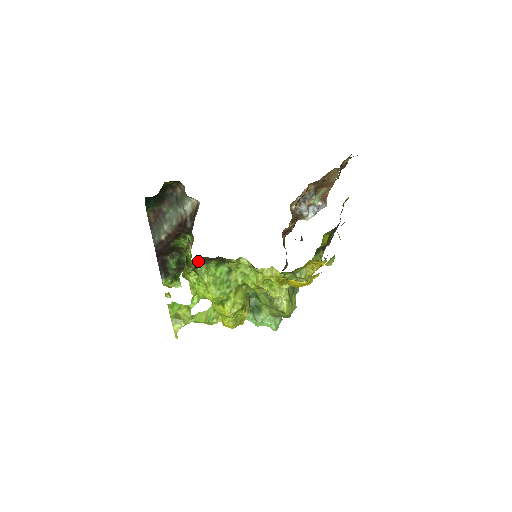
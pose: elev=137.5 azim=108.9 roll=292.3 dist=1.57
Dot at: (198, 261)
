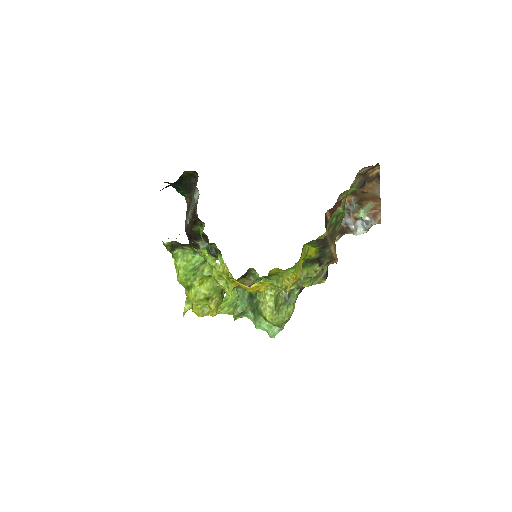
Dot at: (171, 244)
